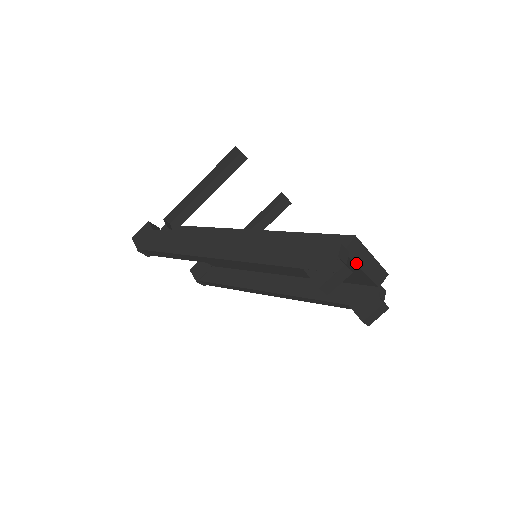
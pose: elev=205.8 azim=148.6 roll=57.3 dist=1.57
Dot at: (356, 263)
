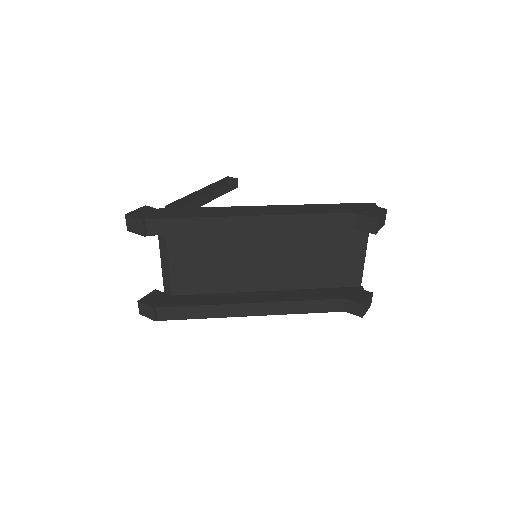
Dot at: (367, 238)
